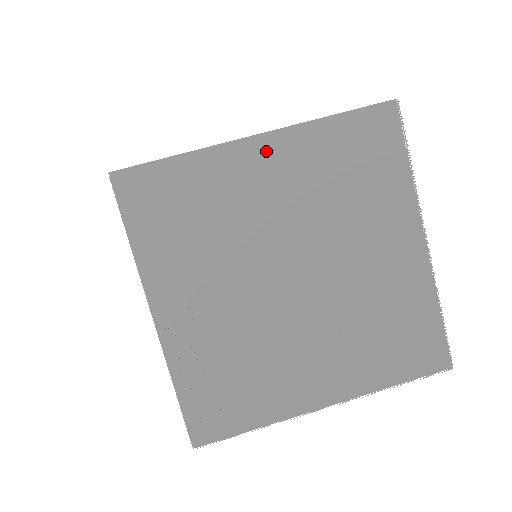
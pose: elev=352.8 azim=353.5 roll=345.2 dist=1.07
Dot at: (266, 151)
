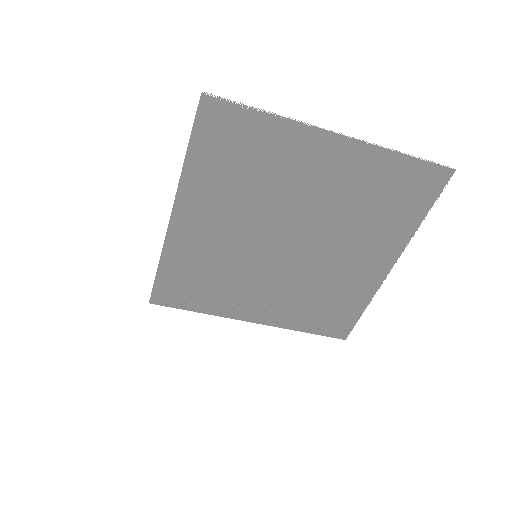
Dot at: (186, 215)
